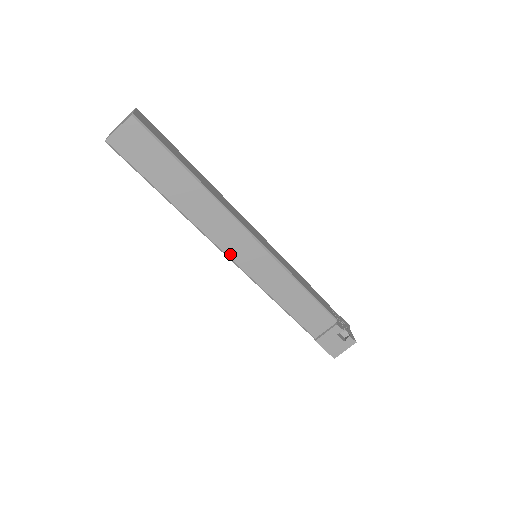
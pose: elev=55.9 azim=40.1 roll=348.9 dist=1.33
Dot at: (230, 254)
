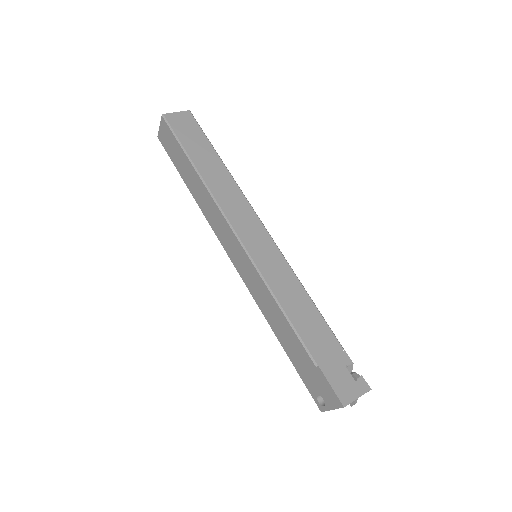
Dot at: (235, 227)
